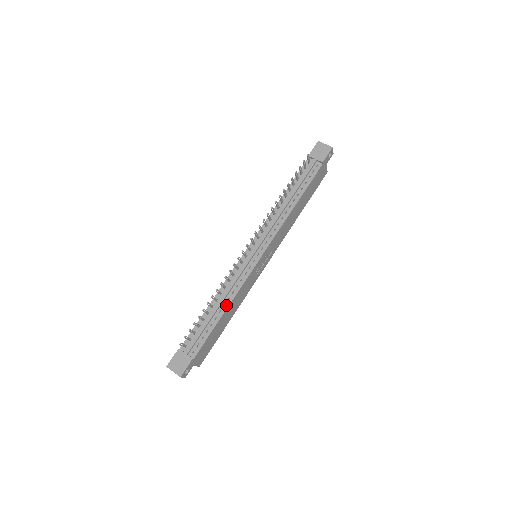
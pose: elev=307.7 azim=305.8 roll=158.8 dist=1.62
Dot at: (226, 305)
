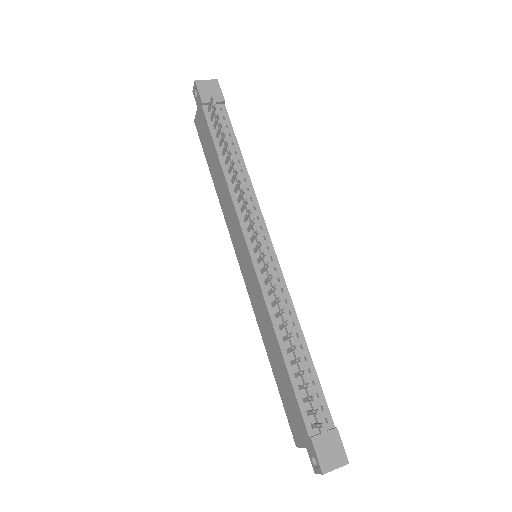
Dot at: (299, 333)
